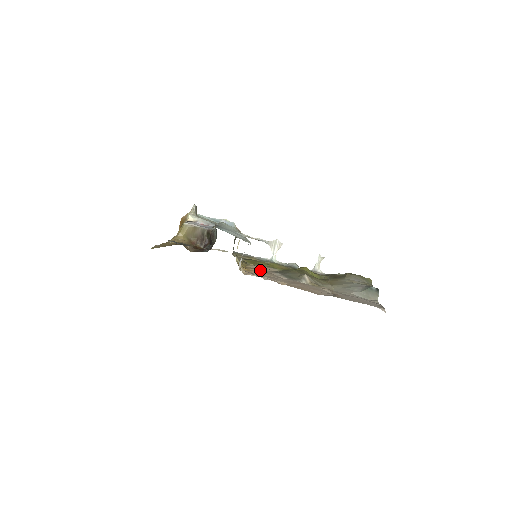
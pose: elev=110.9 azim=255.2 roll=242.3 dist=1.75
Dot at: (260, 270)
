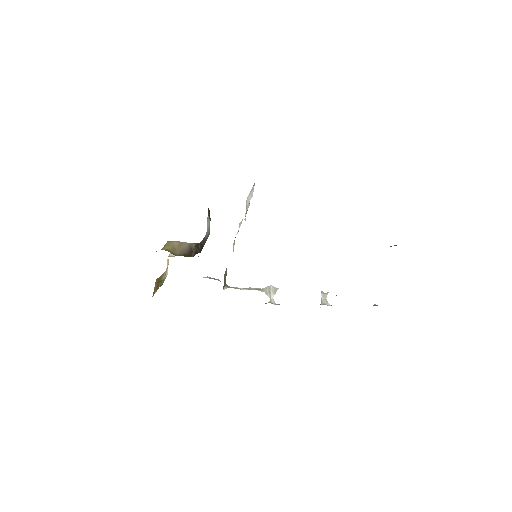
Dot at: occluded
